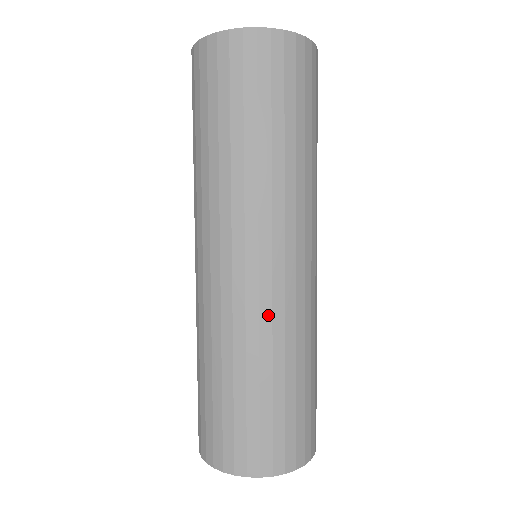
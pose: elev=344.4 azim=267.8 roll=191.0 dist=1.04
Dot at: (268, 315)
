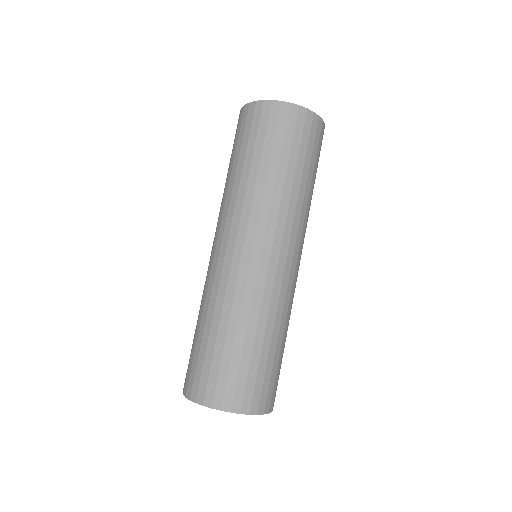
Dot at: (289, 297)
